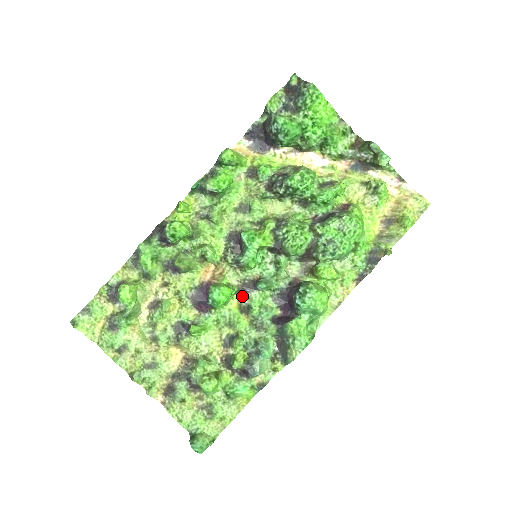
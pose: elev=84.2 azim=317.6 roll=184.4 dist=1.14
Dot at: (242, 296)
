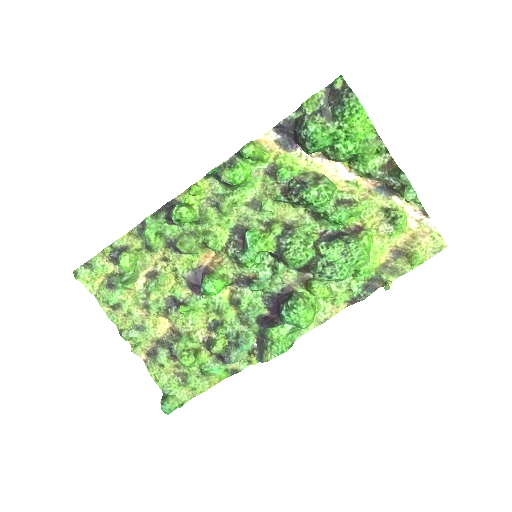
Dot at: (235, 288)
